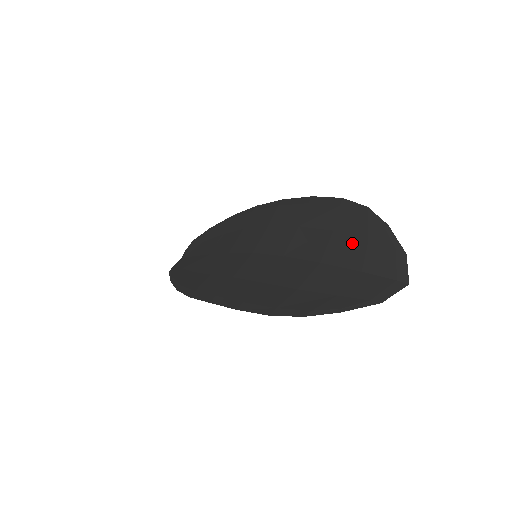
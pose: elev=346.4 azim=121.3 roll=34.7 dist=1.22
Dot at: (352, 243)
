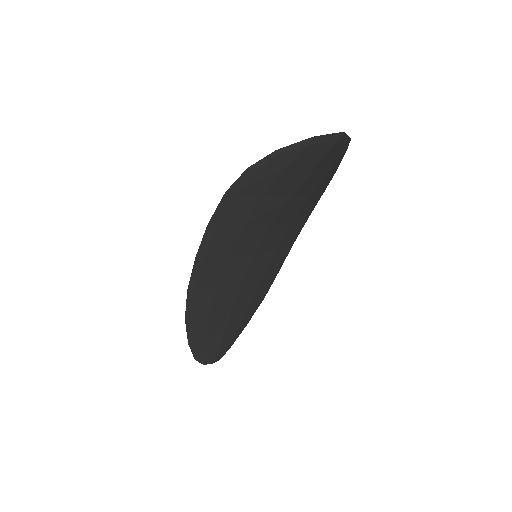
Dot at: occluded
